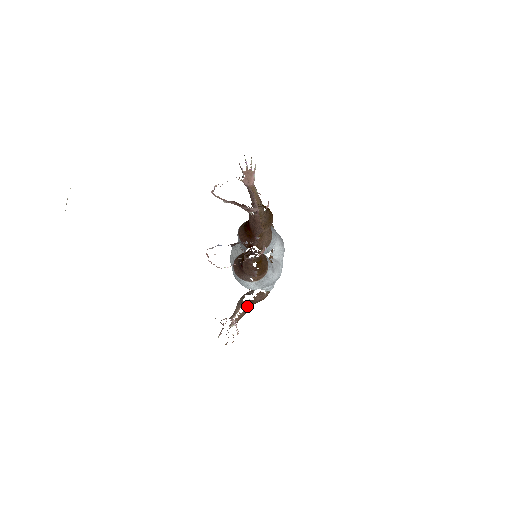
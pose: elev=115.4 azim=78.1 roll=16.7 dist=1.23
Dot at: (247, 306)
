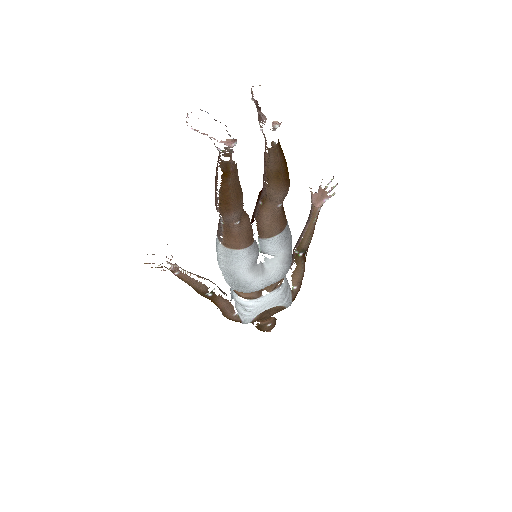
Dot at: (205, 287)
